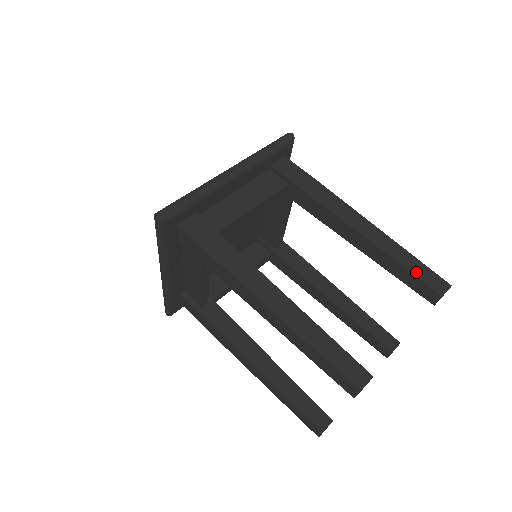
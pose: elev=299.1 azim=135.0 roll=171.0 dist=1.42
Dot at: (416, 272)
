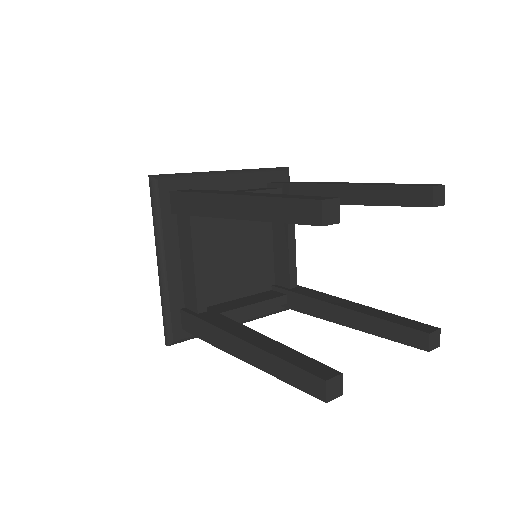
Dot at: (403, 185)
